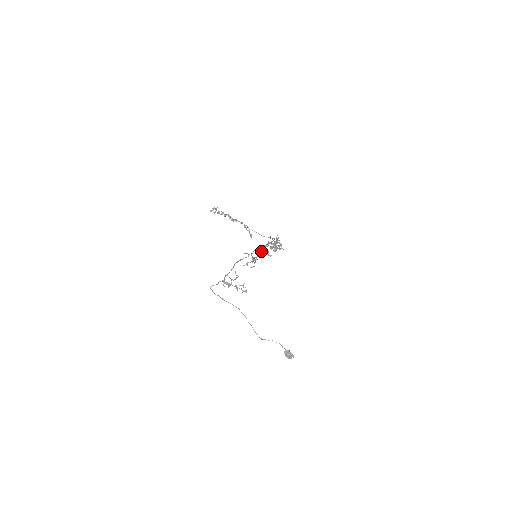
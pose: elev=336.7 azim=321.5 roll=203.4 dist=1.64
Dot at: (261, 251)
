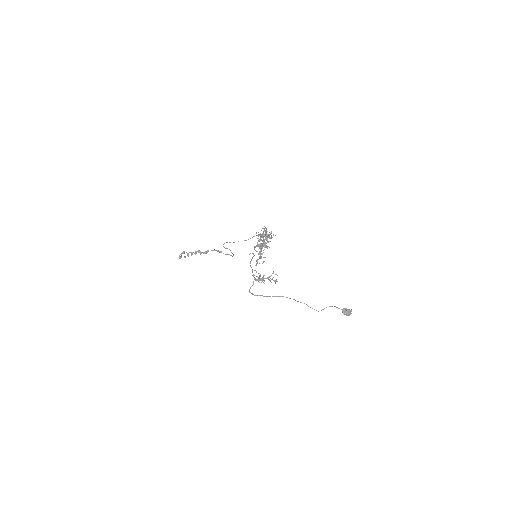
Dot at: (259, 247)
